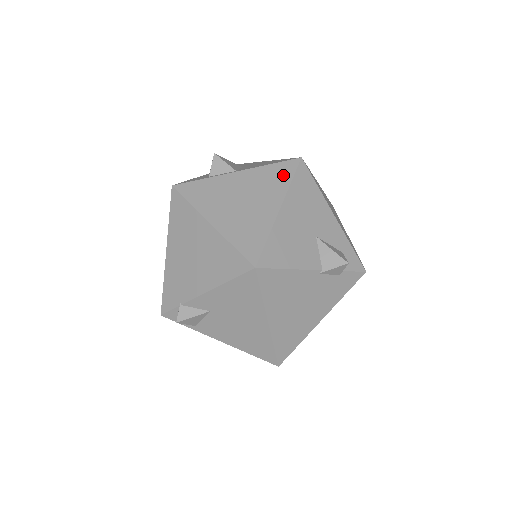
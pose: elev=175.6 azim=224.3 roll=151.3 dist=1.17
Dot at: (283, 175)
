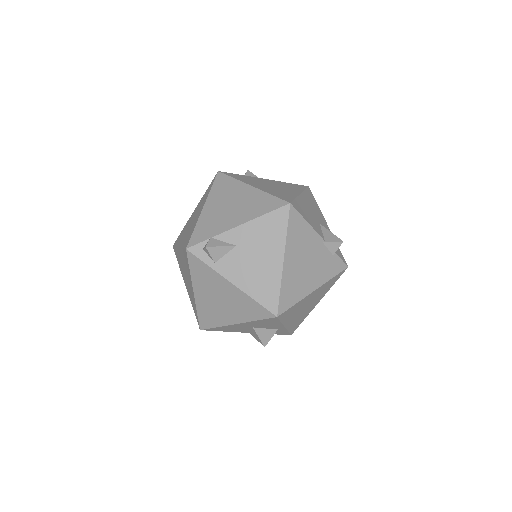
Dot at: (298, 187)
